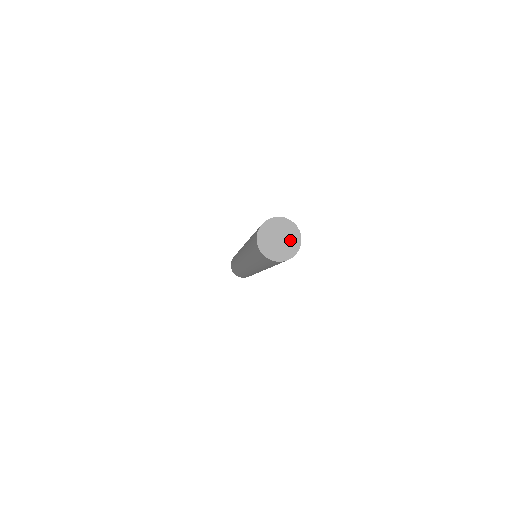
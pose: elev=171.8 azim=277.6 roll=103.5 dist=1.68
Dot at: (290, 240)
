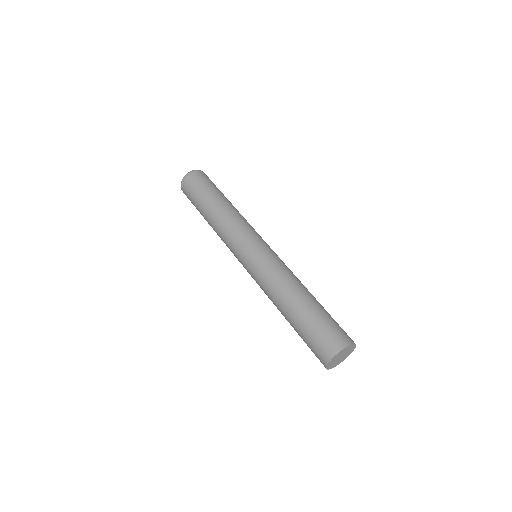
Dot at: (348, 352)
